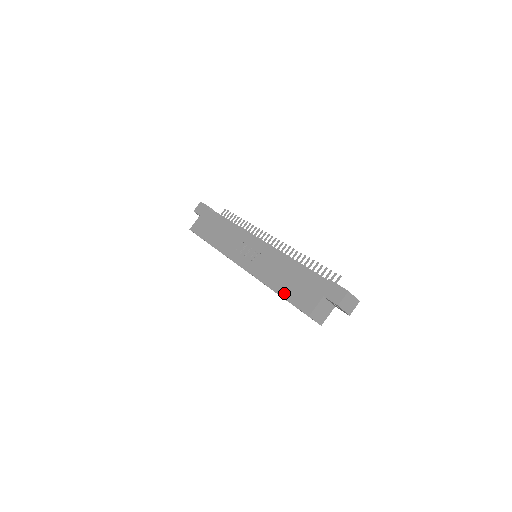
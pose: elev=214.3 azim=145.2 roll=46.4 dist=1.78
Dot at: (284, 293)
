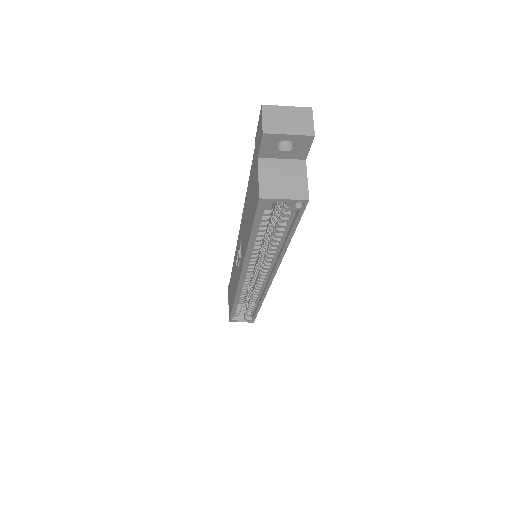
Dot at: (249, 228)
